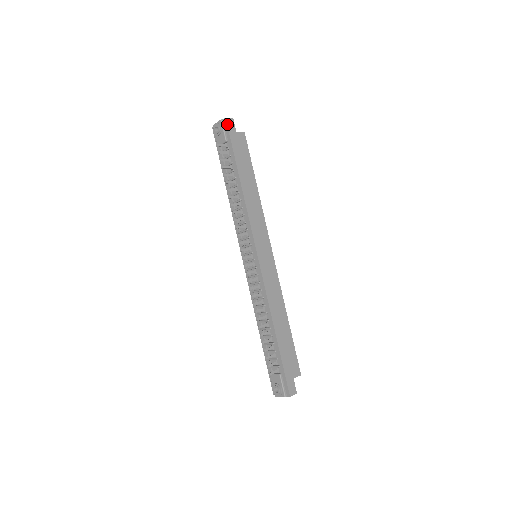
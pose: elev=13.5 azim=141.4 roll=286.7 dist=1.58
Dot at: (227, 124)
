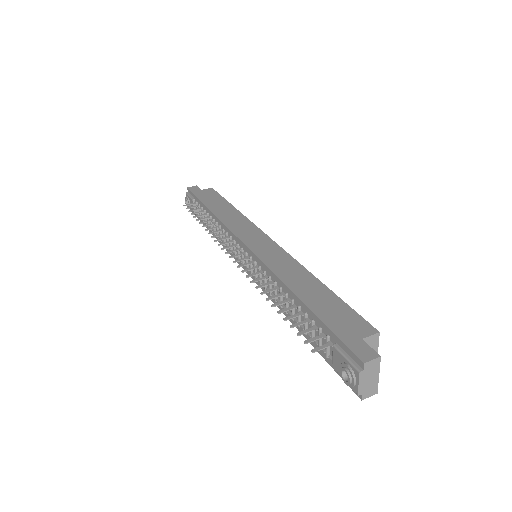
Dot at: (189, 190)
